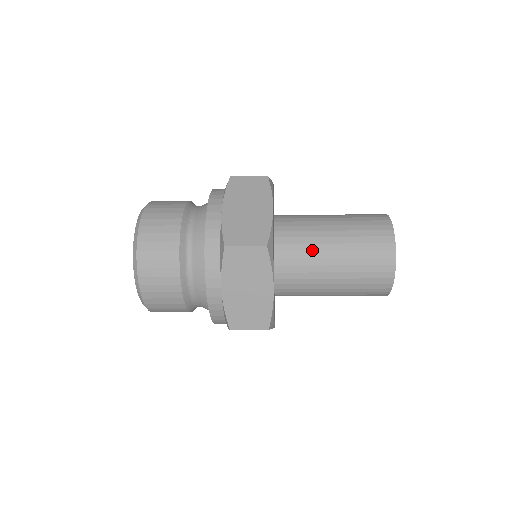
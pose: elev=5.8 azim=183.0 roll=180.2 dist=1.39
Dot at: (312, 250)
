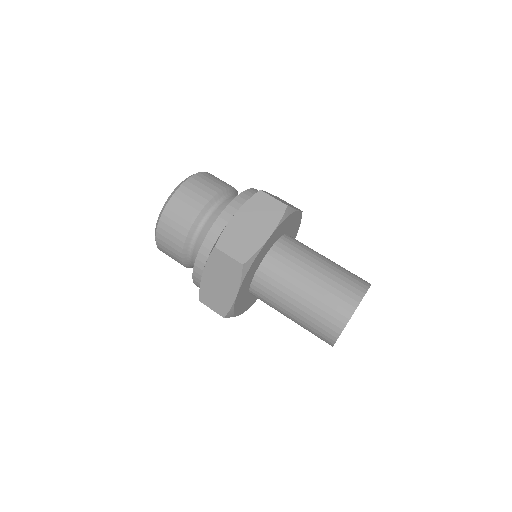
Dot at: (307, 253)
